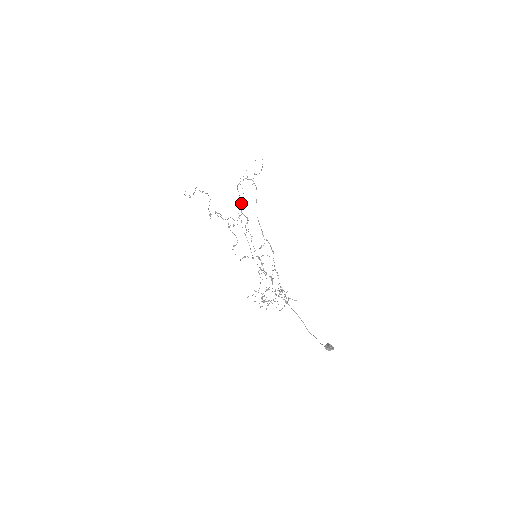
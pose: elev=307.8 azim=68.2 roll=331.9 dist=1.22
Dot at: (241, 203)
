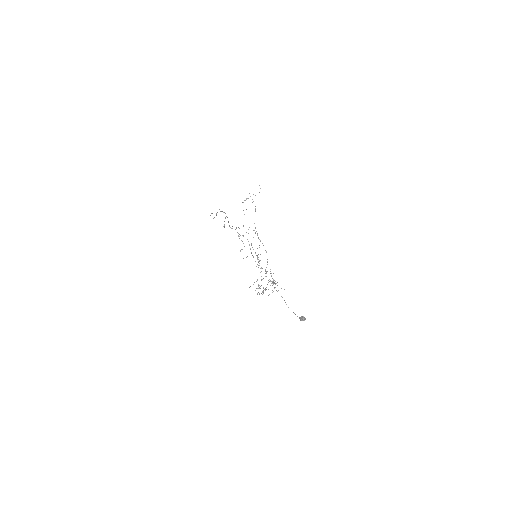
Dot at: occluded
